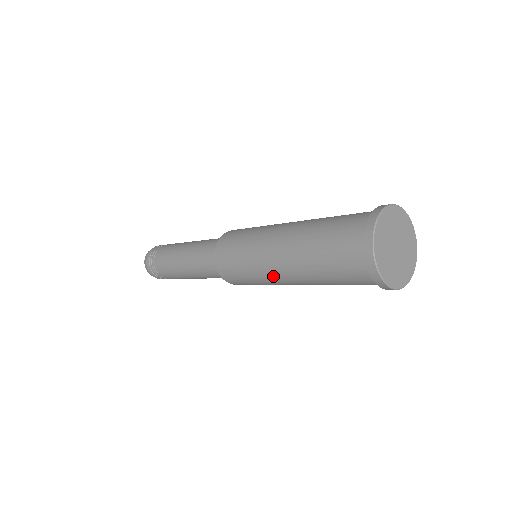
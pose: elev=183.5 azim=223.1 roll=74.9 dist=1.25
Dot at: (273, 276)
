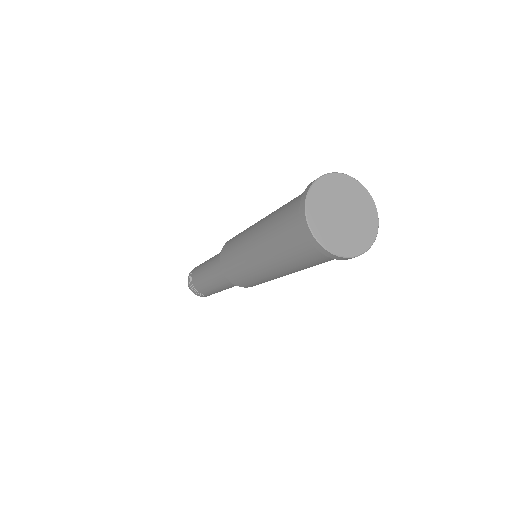
Dot at: (252, 262)
